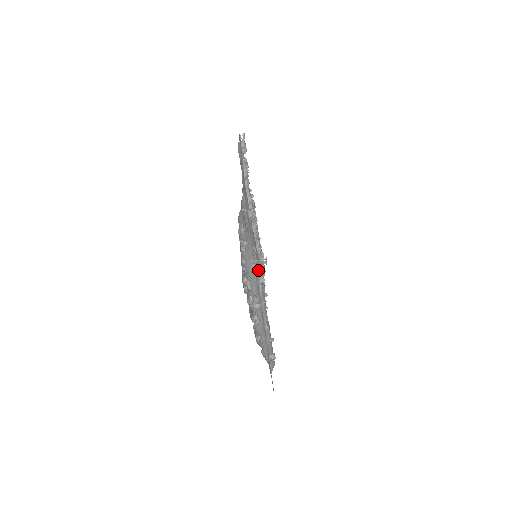
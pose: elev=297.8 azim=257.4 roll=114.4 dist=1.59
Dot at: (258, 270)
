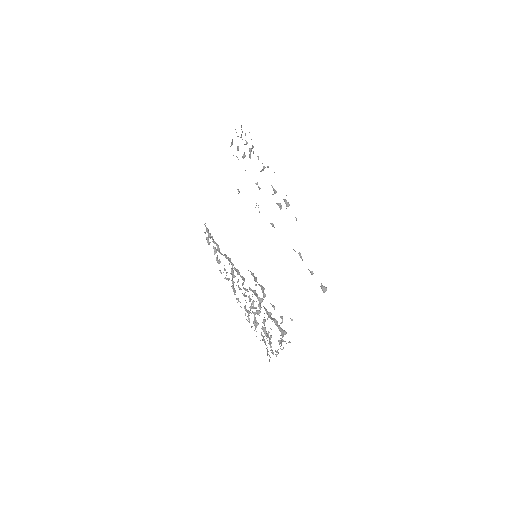
Dot at: occluded
